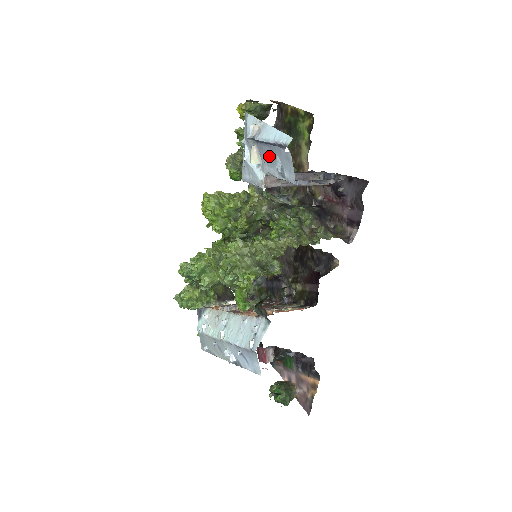
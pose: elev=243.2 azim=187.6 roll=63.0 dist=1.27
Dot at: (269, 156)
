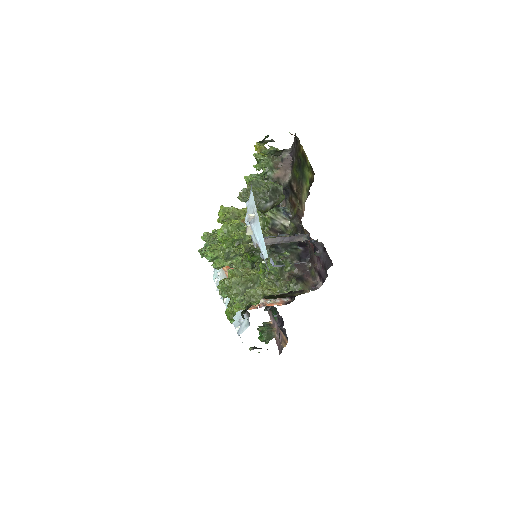
Dot at: occluded
